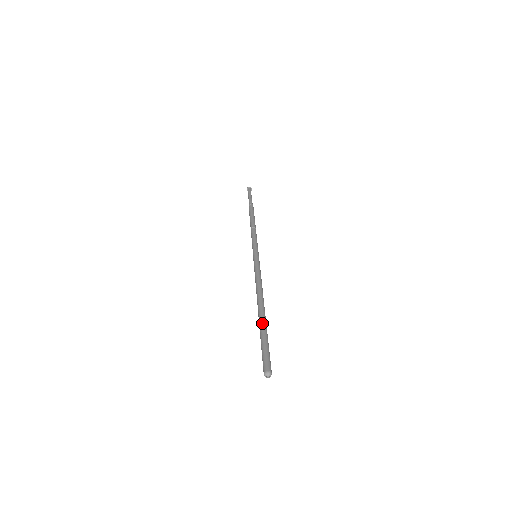
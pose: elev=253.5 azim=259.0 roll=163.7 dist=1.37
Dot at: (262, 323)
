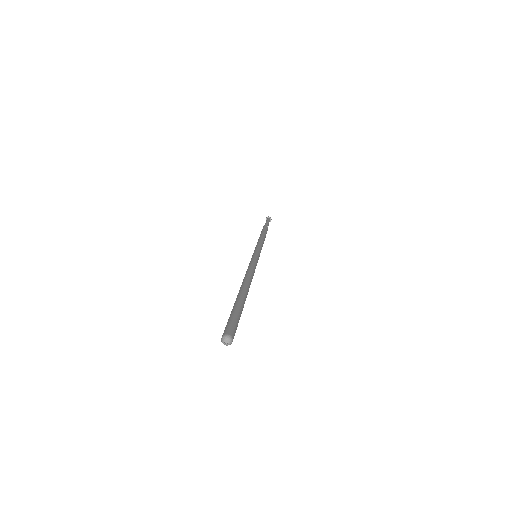
Dot at: (243, 298)
